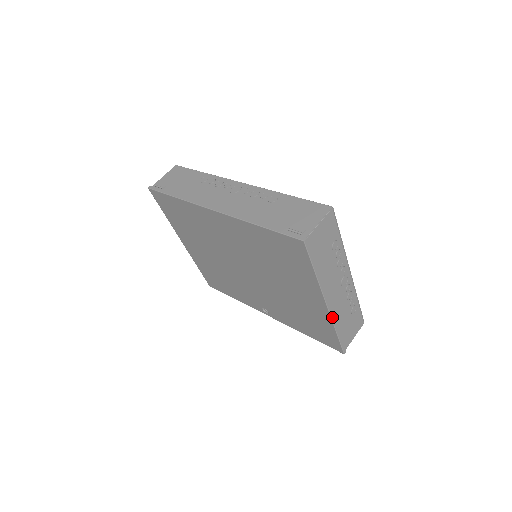
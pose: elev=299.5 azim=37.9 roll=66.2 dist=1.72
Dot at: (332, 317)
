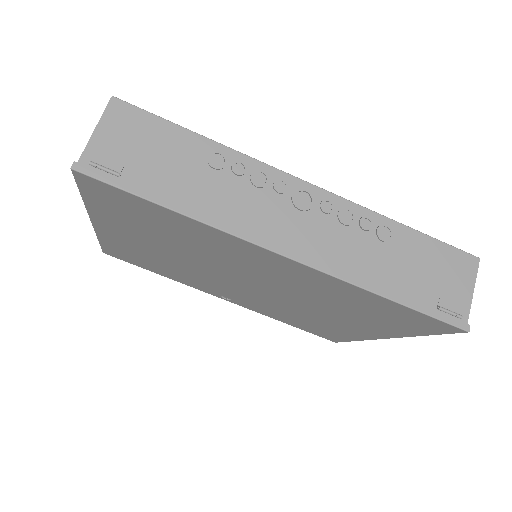
Dot at: occluded
